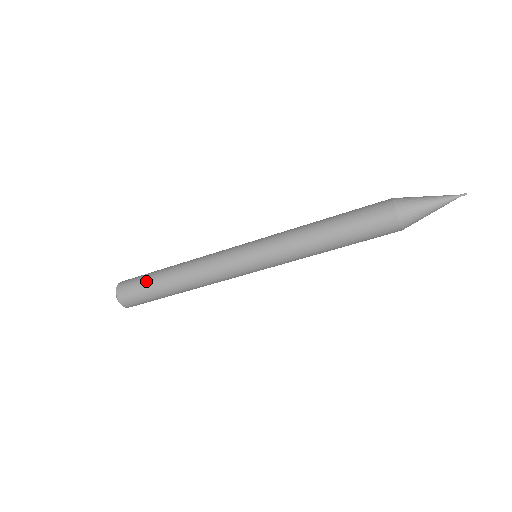
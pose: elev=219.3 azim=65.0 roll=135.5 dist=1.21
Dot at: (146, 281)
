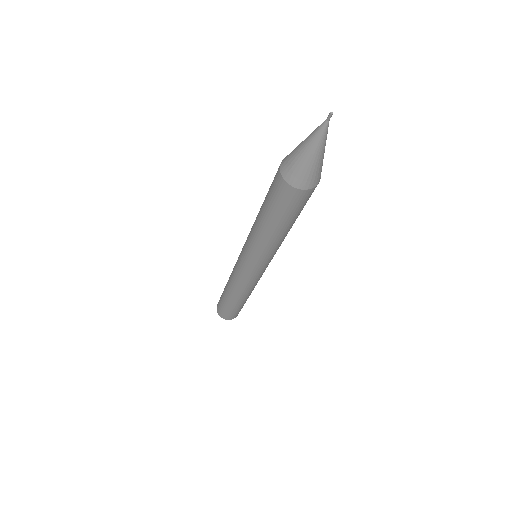
Dot at: (223, 305)
